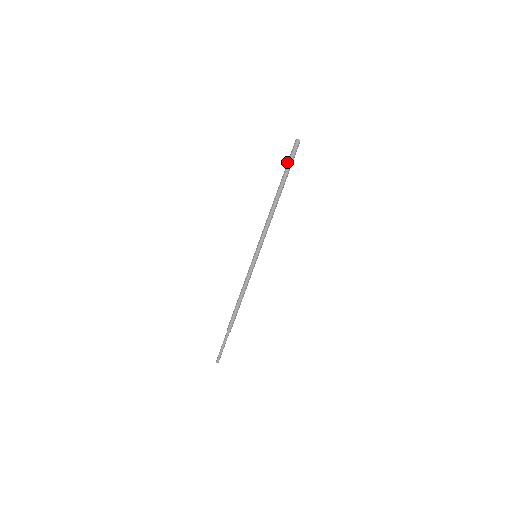
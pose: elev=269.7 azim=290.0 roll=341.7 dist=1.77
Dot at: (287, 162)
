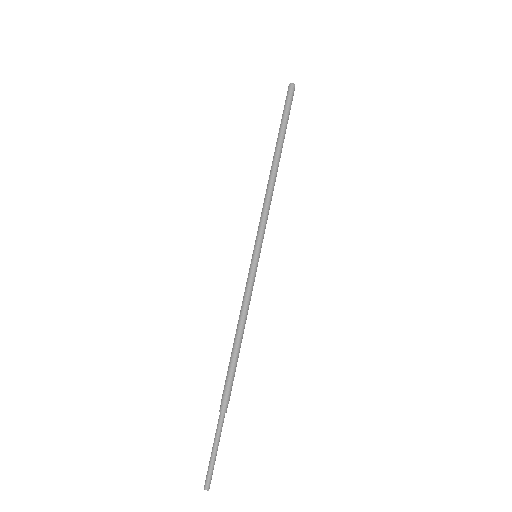
Dot at: occluded
